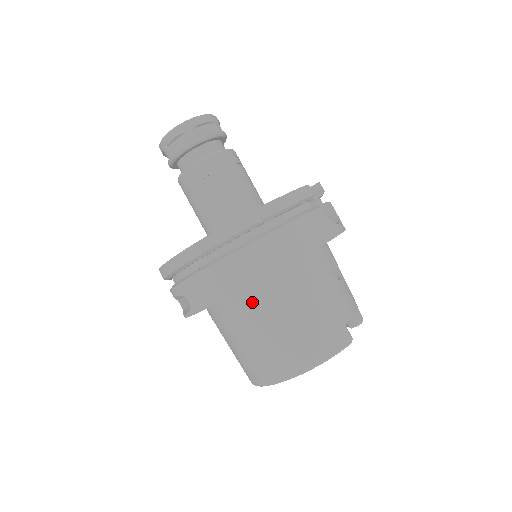
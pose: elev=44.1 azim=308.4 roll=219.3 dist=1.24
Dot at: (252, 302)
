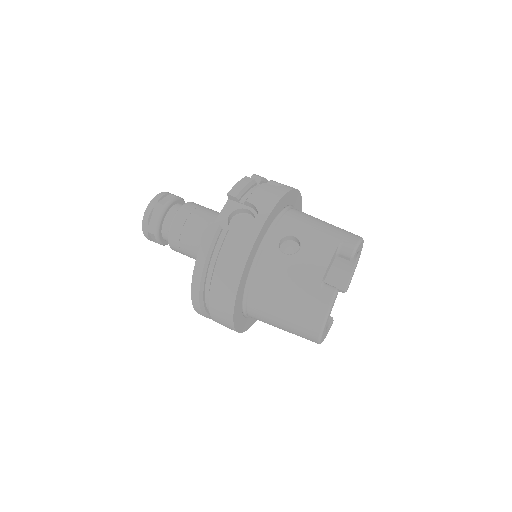
Dot at: (255, 314)
